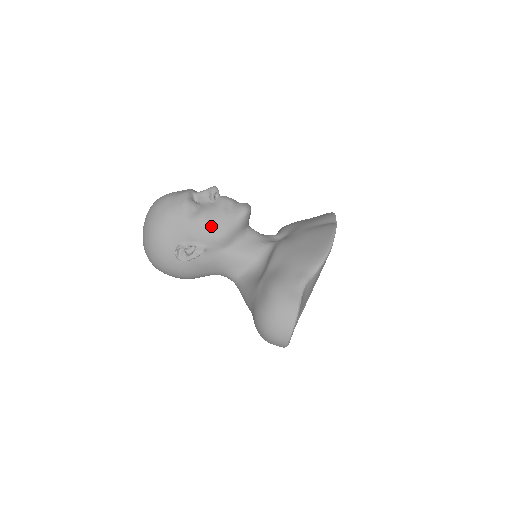
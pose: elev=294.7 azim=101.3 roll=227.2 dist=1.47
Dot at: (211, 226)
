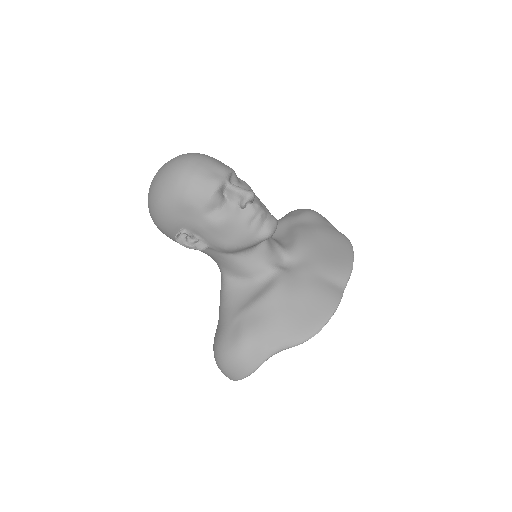
Dot at: (224, 236)
